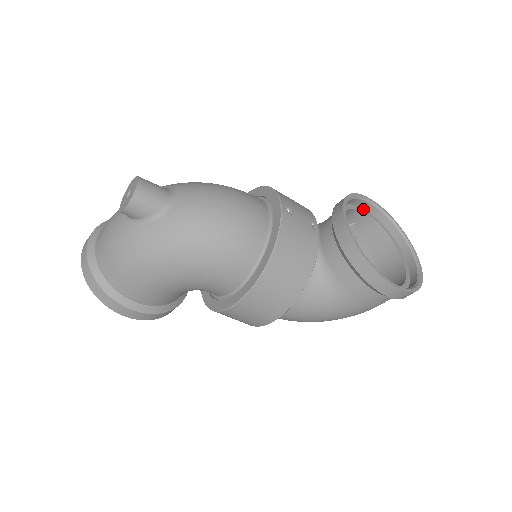
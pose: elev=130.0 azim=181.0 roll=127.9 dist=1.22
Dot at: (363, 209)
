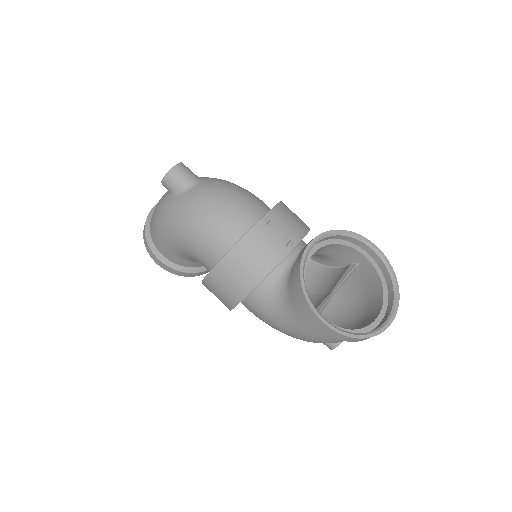
Dot at: (365, 252)
